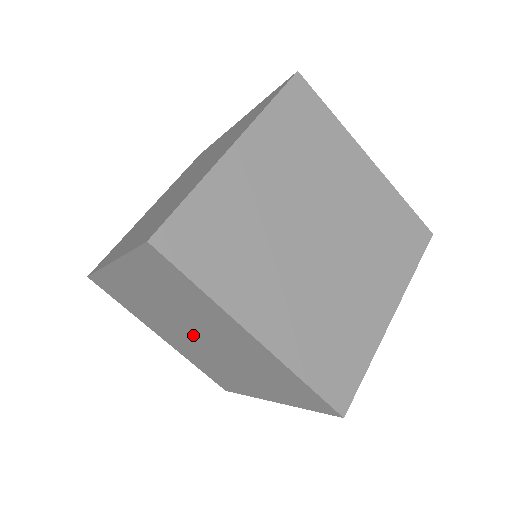
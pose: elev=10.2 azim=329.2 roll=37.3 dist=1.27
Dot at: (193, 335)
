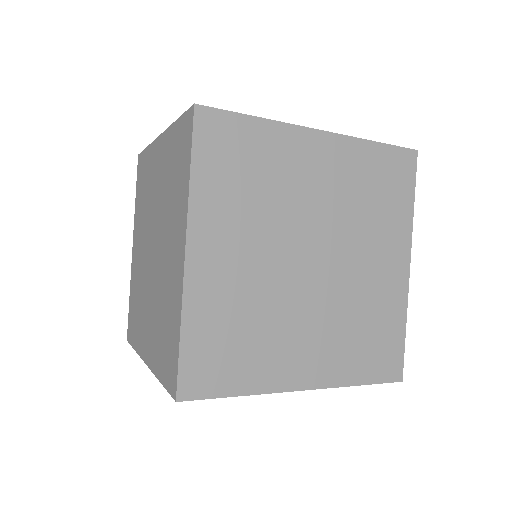
Dot at: occluded
